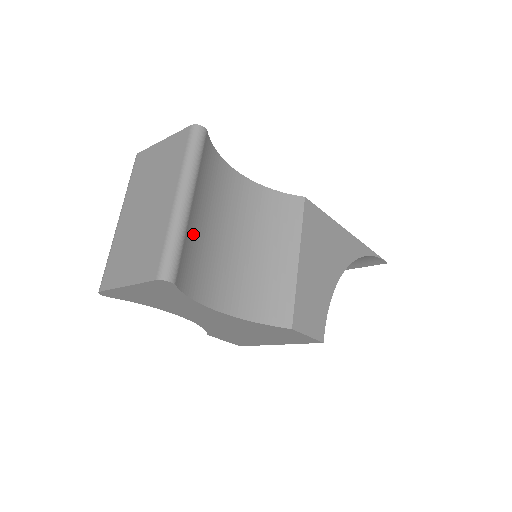
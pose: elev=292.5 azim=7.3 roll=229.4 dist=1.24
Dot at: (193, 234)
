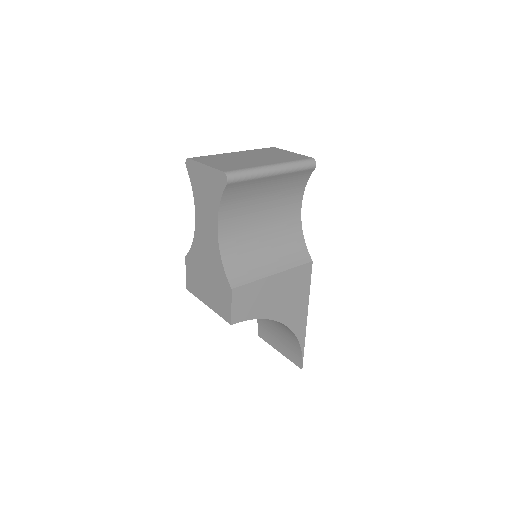
Dot at: (256, 187)
